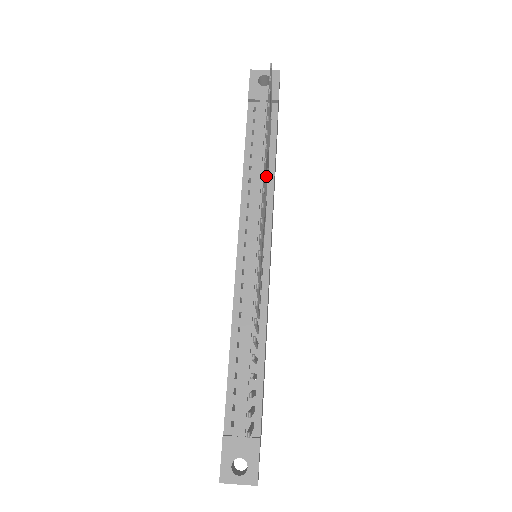
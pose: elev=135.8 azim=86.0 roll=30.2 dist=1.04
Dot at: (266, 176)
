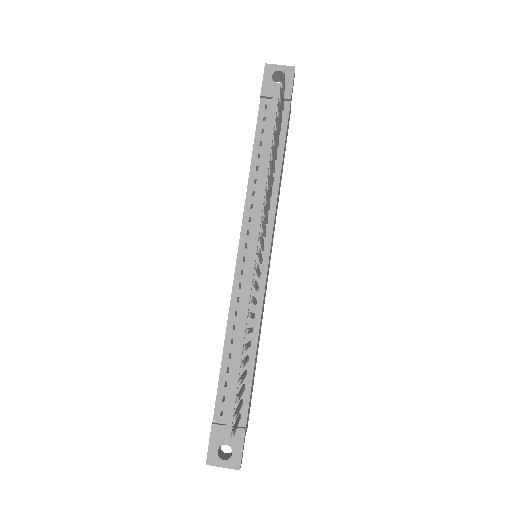
Dot at: (270, 184)
